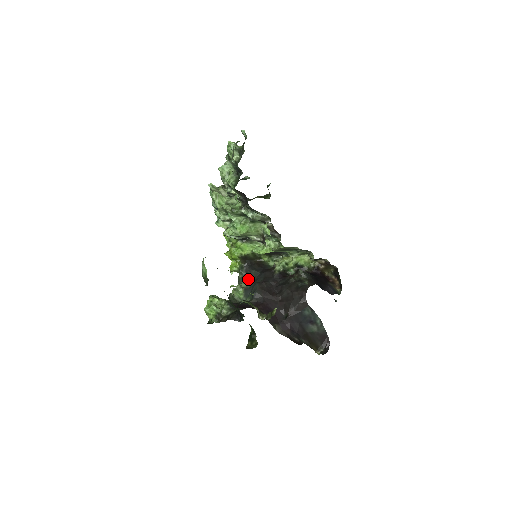
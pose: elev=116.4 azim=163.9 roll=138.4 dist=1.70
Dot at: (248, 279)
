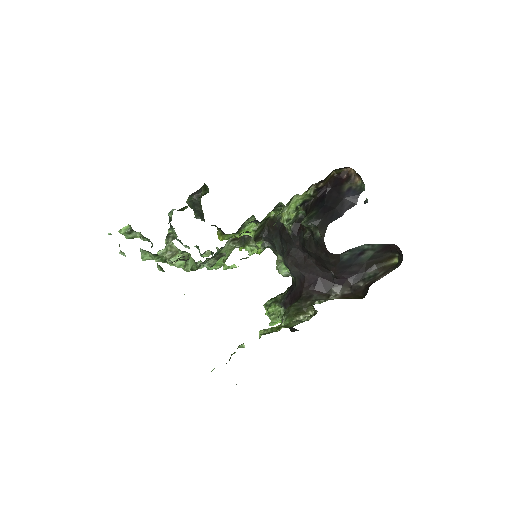
Dot at: (277, 252)
